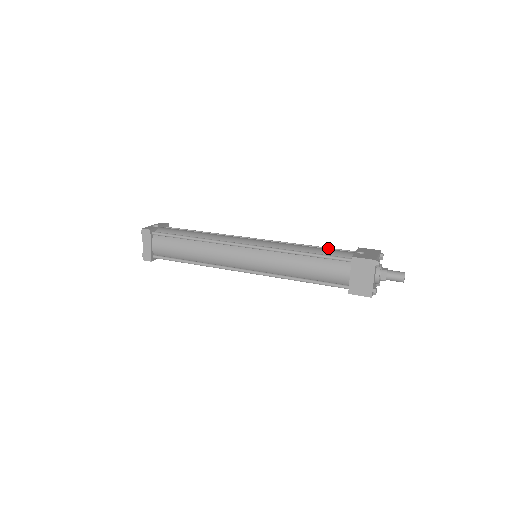
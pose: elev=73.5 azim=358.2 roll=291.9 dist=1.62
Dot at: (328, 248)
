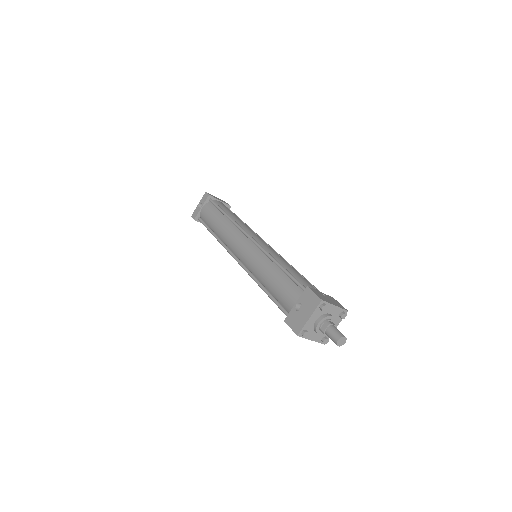
Dot at: (288, 276)
